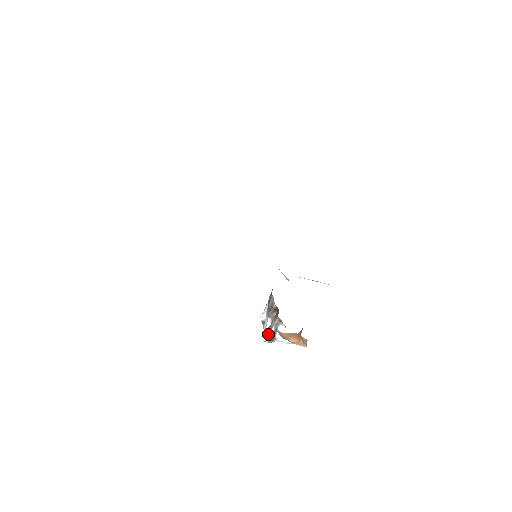
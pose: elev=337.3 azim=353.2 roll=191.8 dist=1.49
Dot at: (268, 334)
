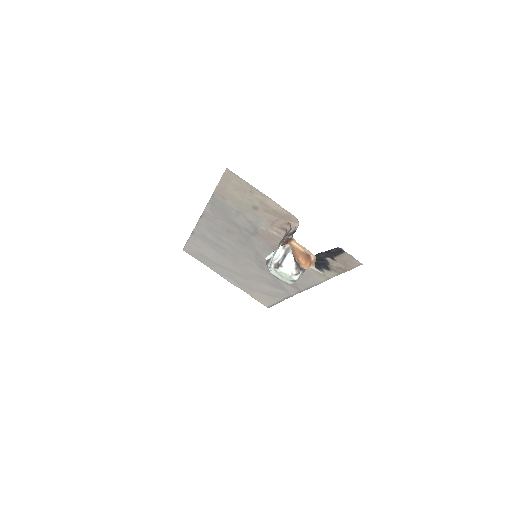
Dot at: occluded
